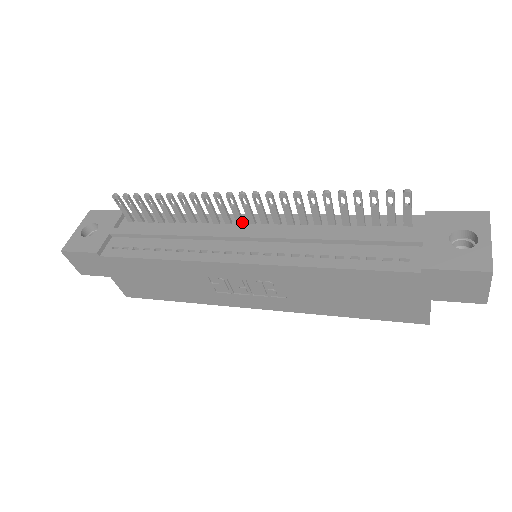
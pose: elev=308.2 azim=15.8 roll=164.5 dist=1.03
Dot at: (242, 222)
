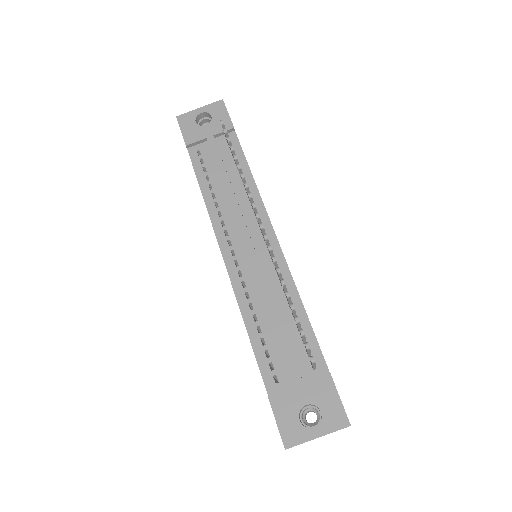
Dot at: occluded
